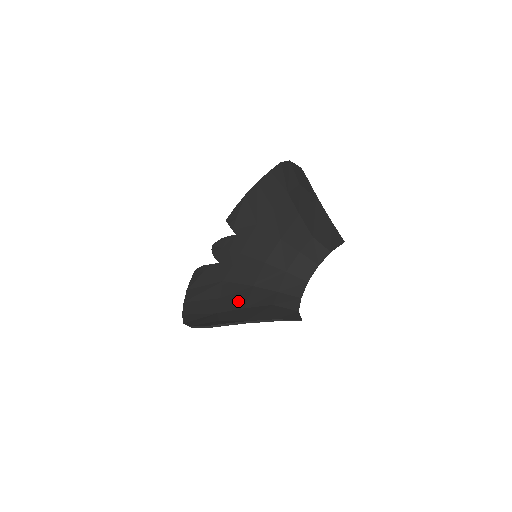
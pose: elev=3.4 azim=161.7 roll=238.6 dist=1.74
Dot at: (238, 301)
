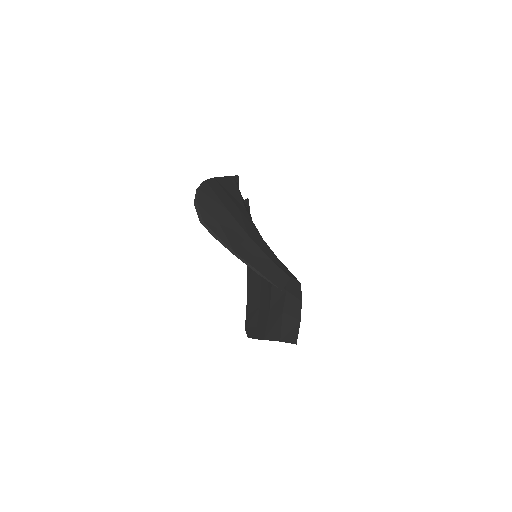
Dot at: (267, 296)
